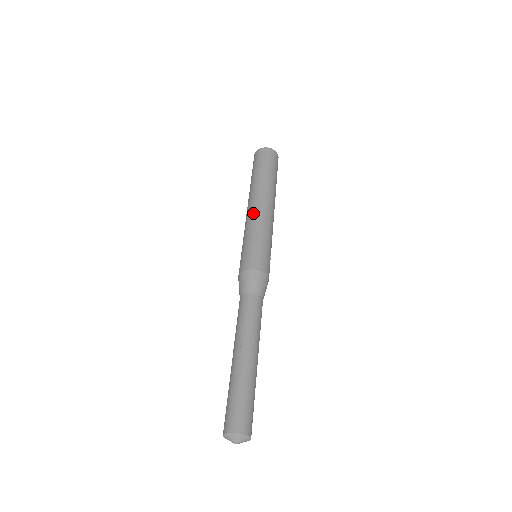
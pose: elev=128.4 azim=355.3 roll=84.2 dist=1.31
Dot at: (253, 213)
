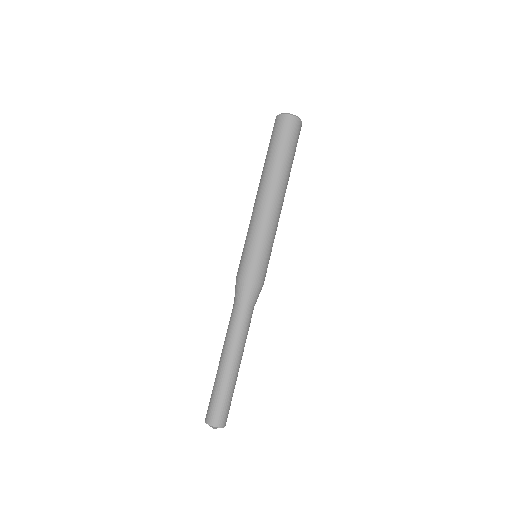
Dot at: (264, 211)
